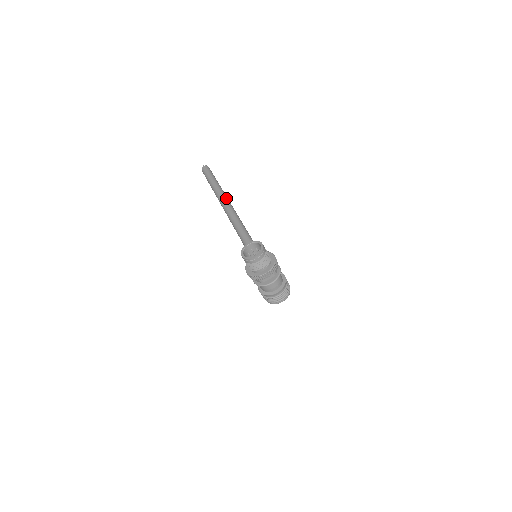
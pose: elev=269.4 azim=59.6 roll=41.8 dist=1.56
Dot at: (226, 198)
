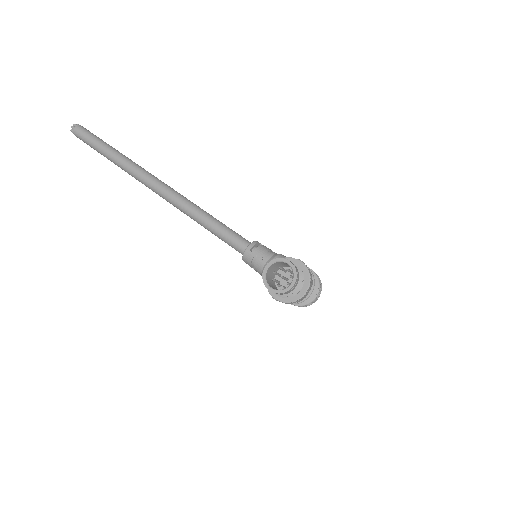
Dot at: (145, 172)
